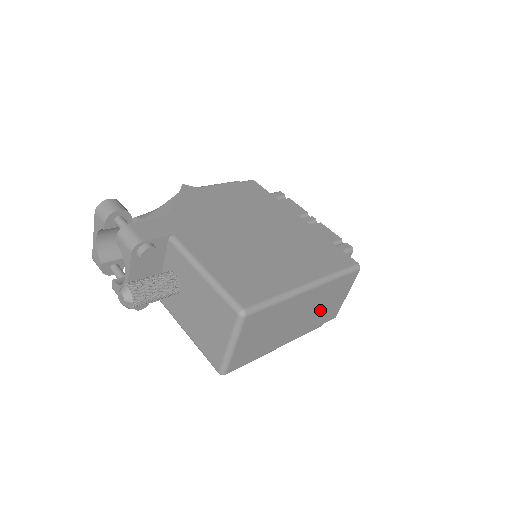
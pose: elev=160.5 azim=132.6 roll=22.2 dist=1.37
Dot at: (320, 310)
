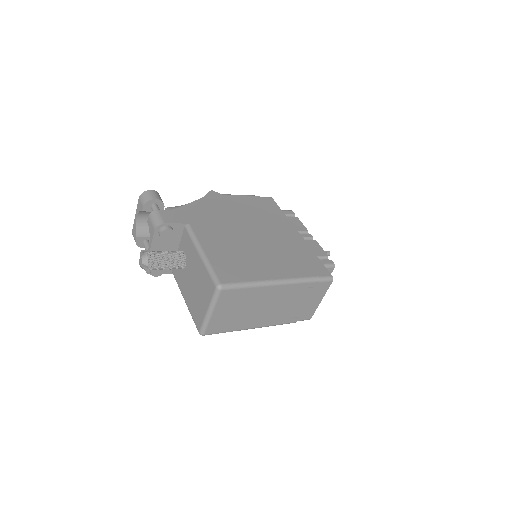
Dot at: (293, 307)
